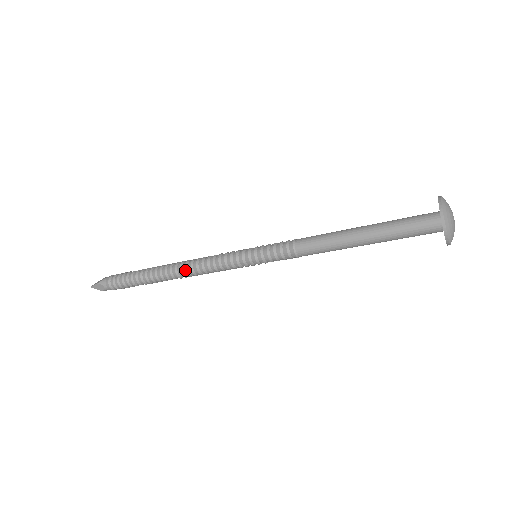
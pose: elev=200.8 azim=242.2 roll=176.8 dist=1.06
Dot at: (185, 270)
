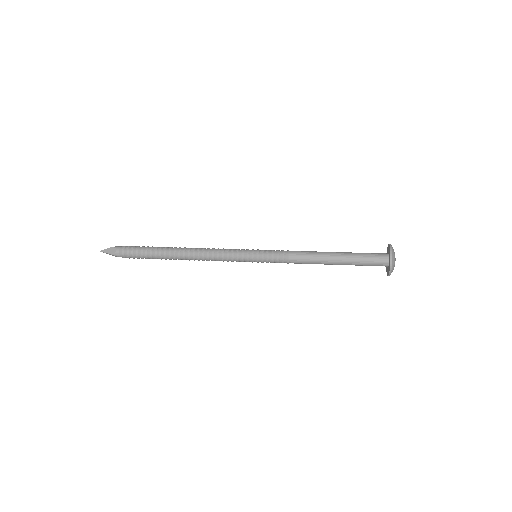
Dot at: (198, 260)
